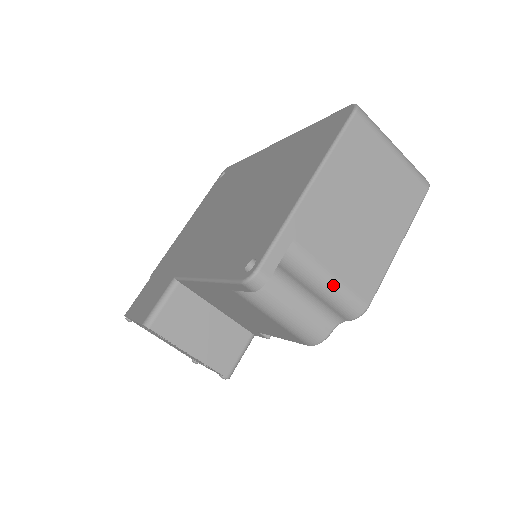
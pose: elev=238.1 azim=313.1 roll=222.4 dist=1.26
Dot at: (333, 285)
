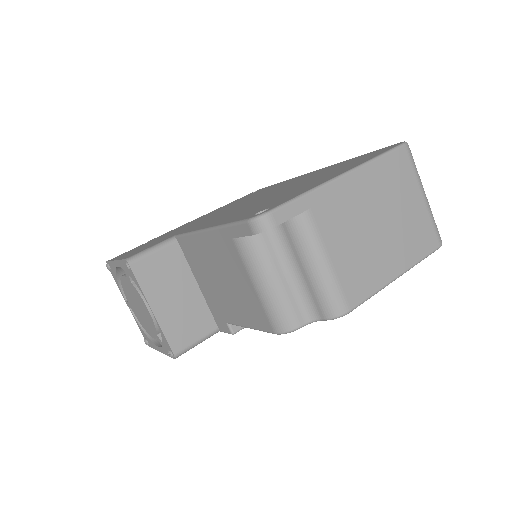
Dot at: (326, 271)
